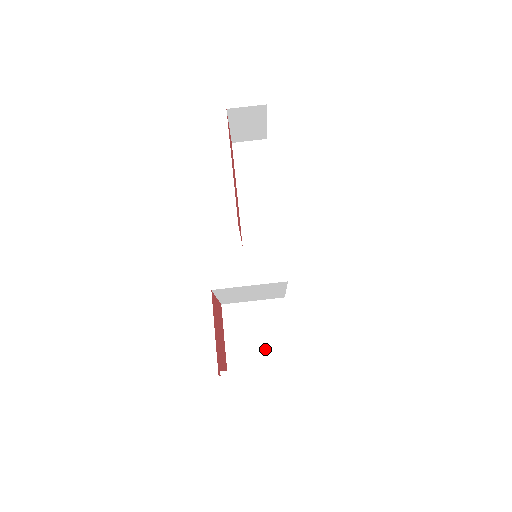
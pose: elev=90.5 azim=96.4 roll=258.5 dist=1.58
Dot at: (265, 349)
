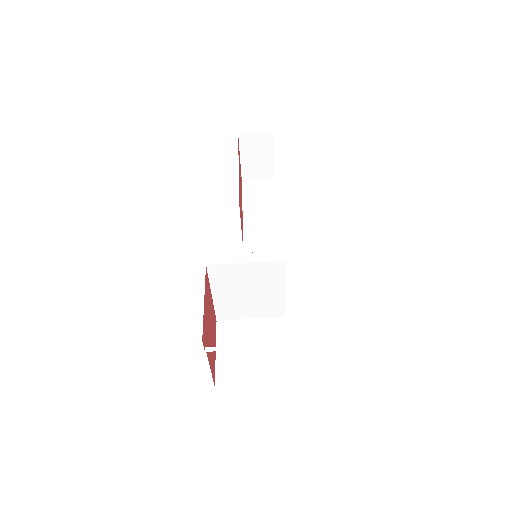
Dot at: (260, 366)
